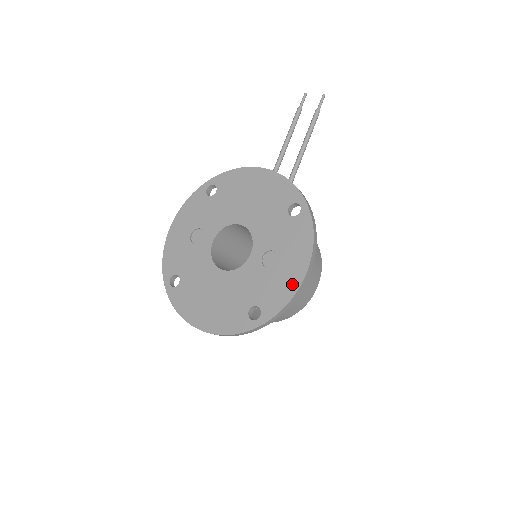
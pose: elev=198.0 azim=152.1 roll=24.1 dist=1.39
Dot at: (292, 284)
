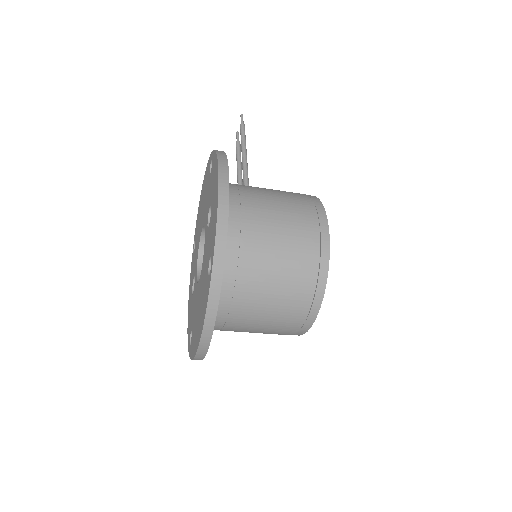
Dot at: (216, 202)
